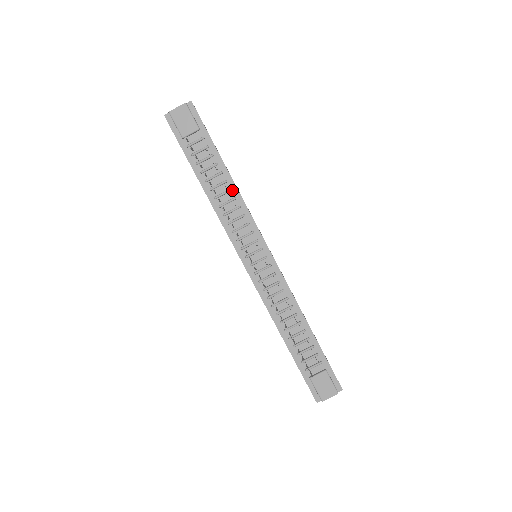
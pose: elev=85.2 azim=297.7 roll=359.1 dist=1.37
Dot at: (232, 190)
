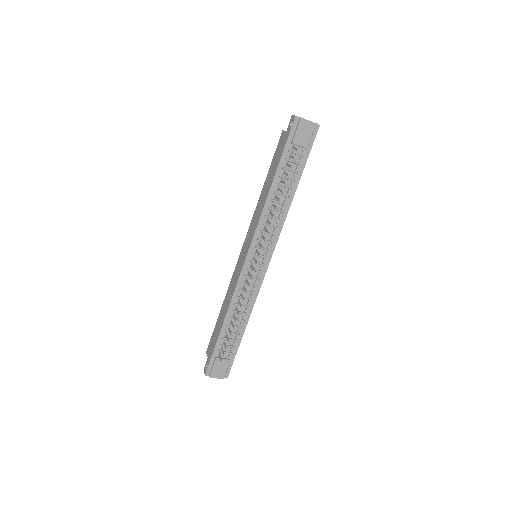
Dot at: (286, 205)
